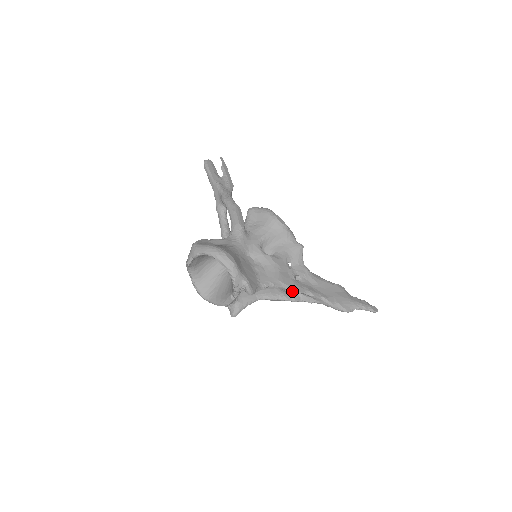
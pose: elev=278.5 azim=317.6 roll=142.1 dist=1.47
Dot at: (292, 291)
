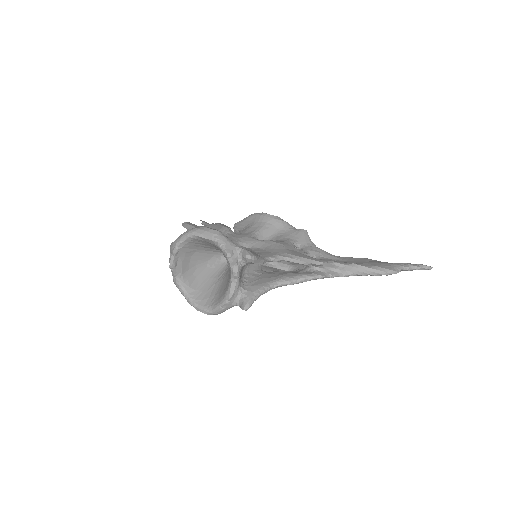
Dot at: (309, 262)
